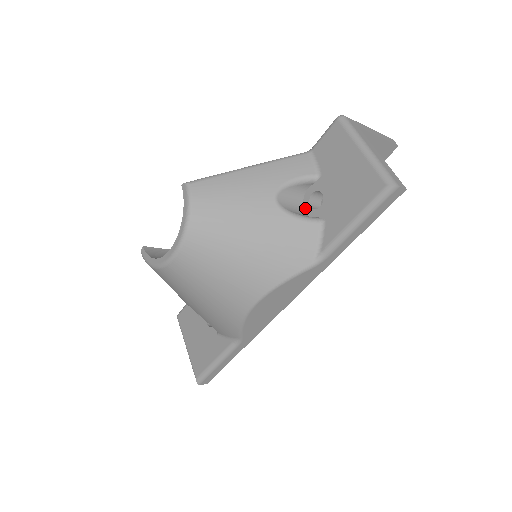
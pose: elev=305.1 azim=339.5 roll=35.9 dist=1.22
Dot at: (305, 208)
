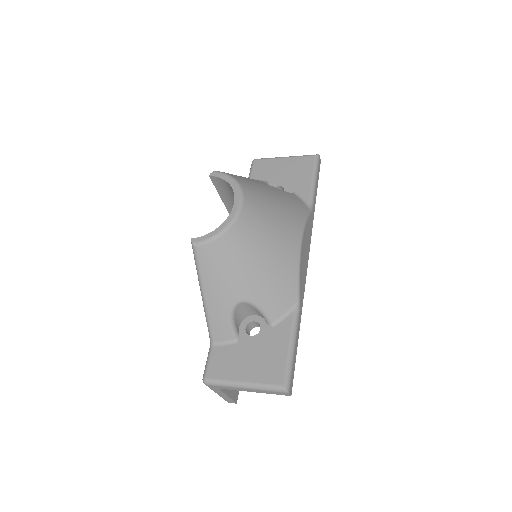
Dot at: occluded
